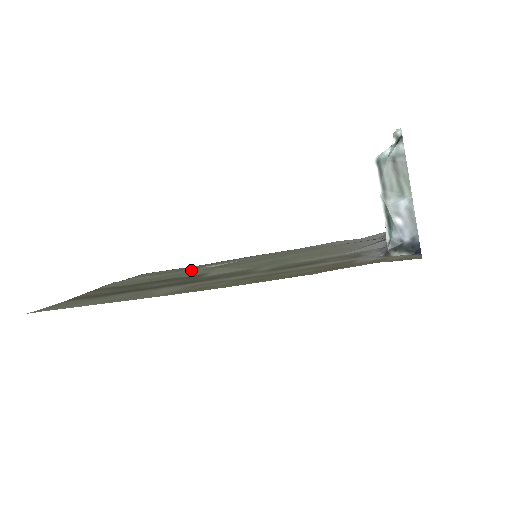
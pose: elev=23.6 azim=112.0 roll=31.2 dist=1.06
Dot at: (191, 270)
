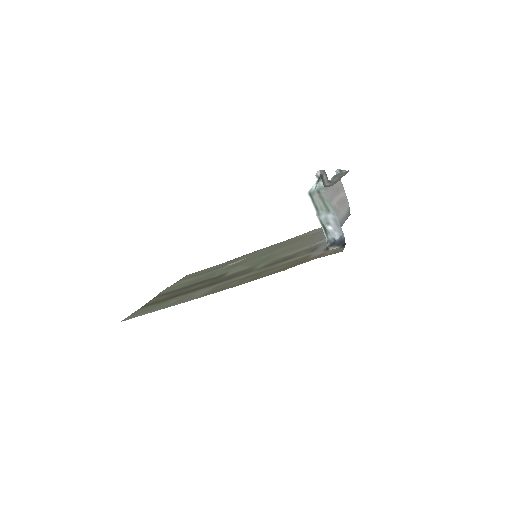
Dot at: (217, 270)
